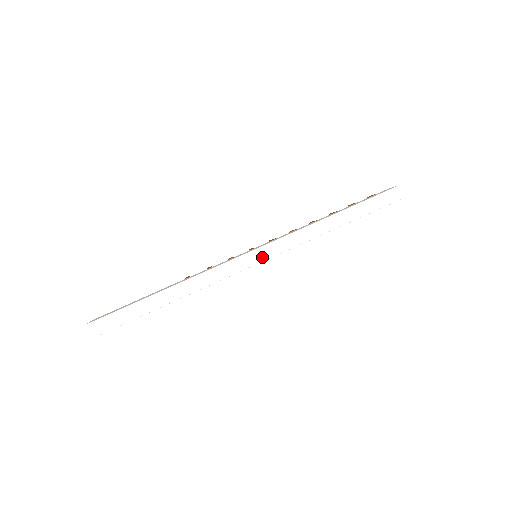
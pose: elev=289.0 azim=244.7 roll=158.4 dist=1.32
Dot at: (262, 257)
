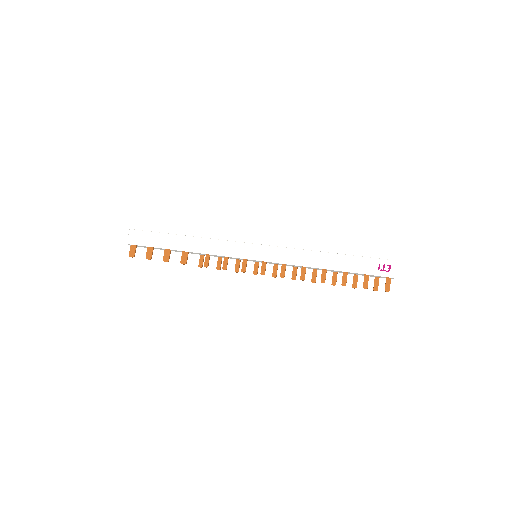
Dot at: (260, 245)
